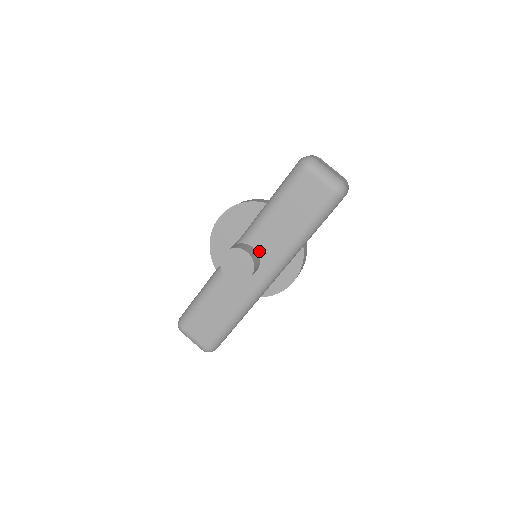
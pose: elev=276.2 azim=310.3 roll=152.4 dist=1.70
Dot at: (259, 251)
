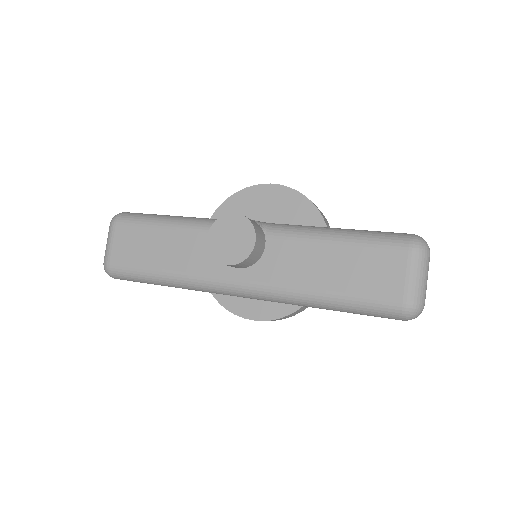
Dot at: (266, 255)
